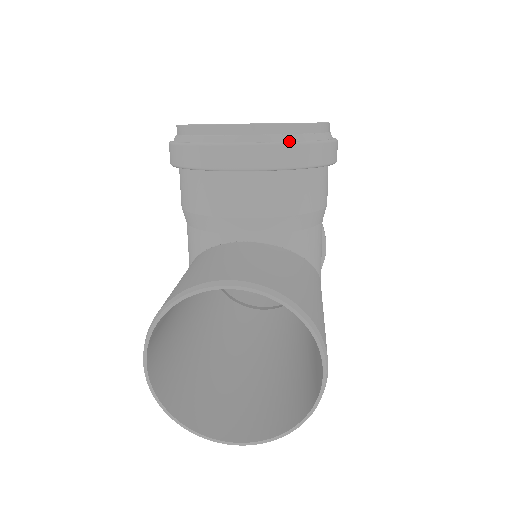
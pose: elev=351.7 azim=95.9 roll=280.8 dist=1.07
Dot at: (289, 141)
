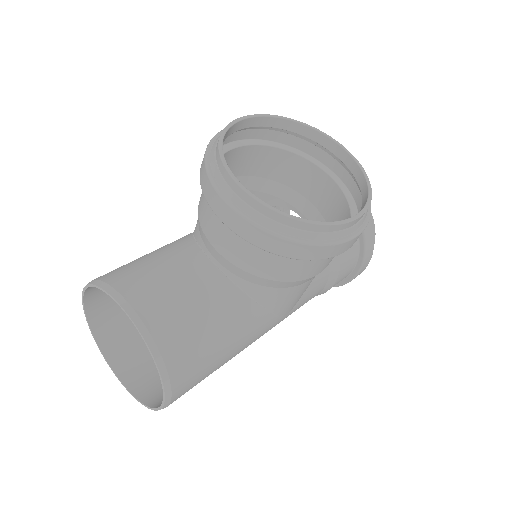
Dot at: (271, 227)
